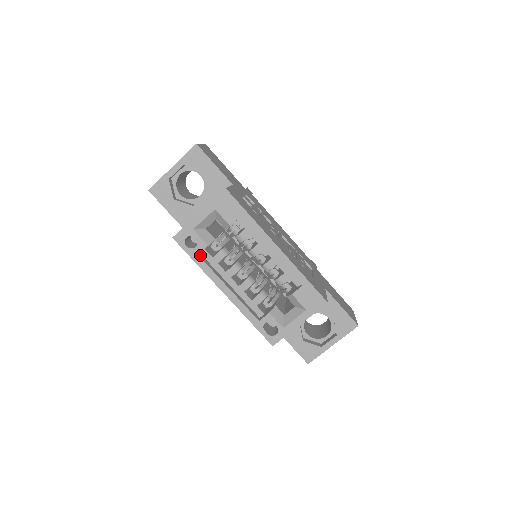
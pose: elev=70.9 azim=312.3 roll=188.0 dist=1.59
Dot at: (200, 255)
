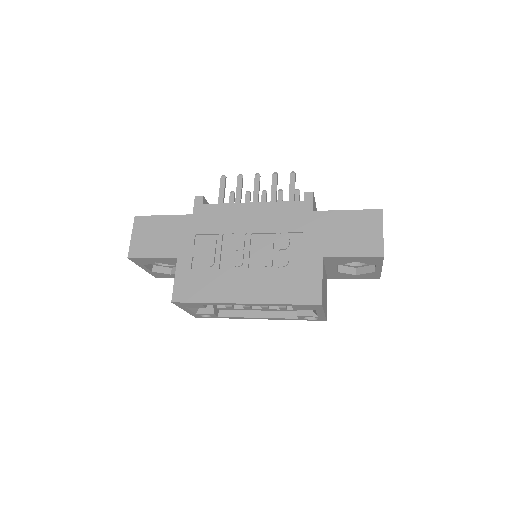
Dot at: (220, 313)
